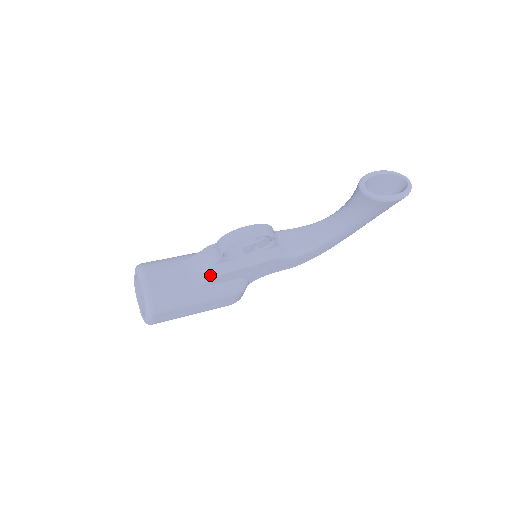
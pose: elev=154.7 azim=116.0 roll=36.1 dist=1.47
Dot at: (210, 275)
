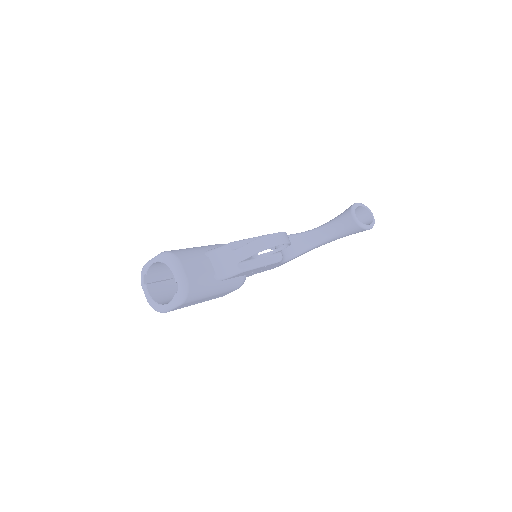
Dot at: (234, 271)
